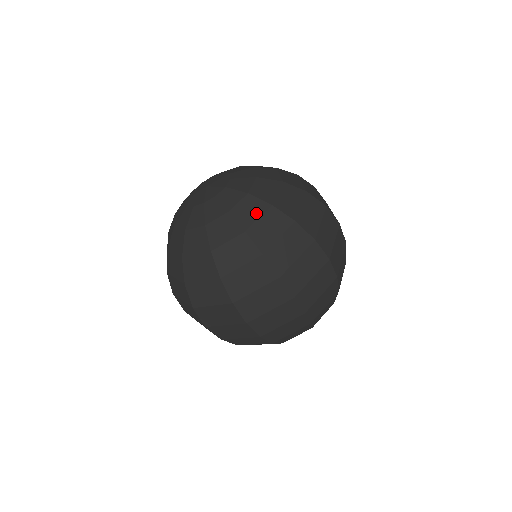
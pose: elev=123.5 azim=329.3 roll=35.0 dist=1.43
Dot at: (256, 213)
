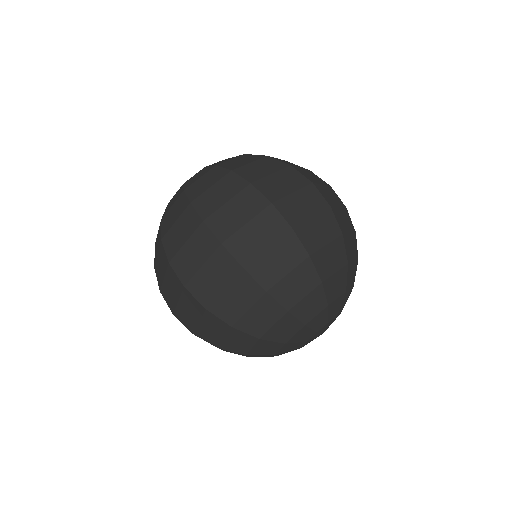
Dot at: (200, 176)
